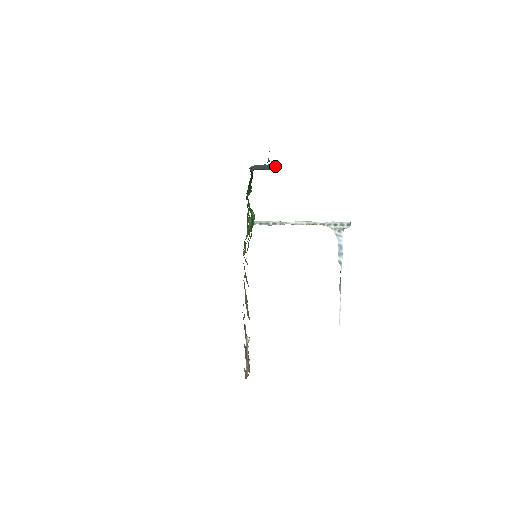
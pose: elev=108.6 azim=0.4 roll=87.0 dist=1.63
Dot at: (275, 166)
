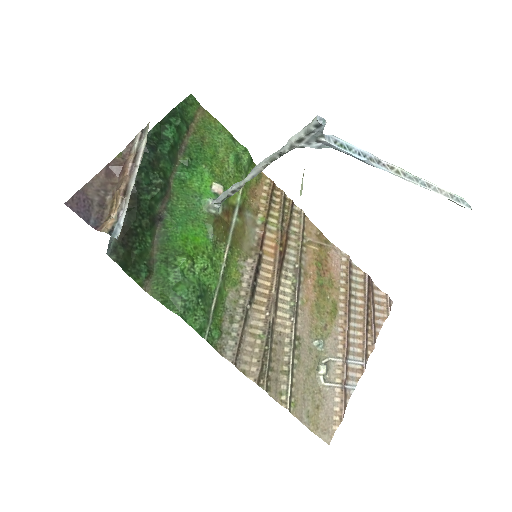
Dot at: (121, 222)
